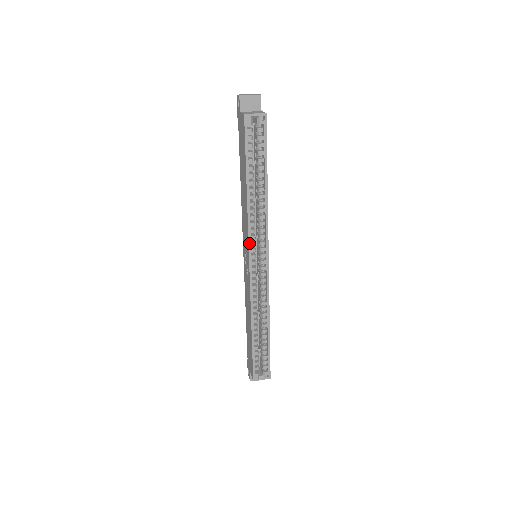
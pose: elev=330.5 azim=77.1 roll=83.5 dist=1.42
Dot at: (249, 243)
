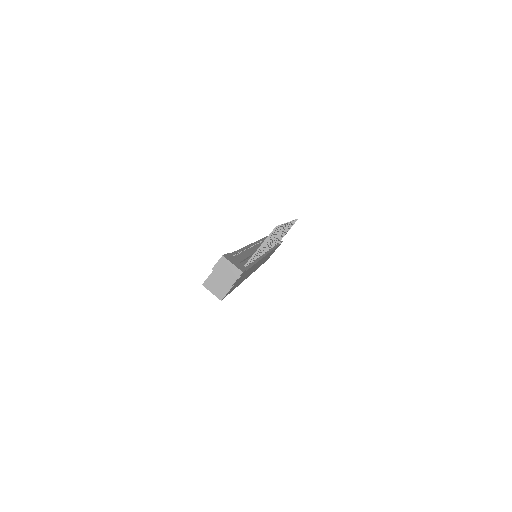
Dot at: occluded
